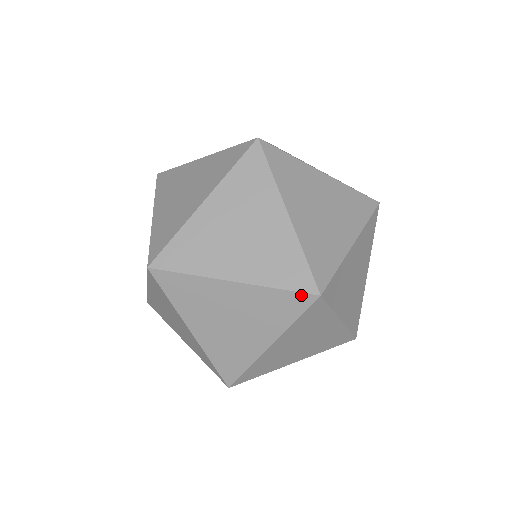
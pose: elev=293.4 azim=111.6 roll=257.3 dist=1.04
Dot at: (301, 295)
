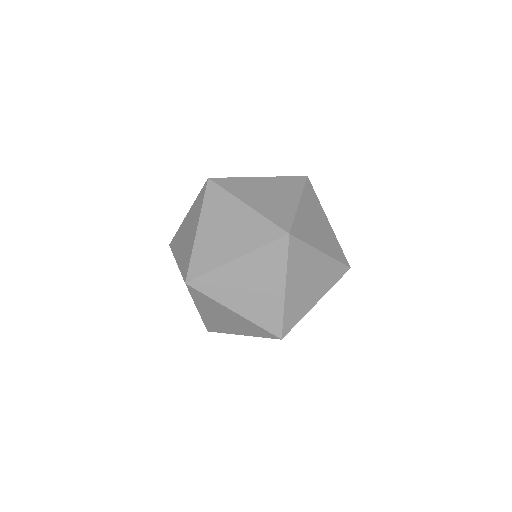
Dot at: (298, 177)
